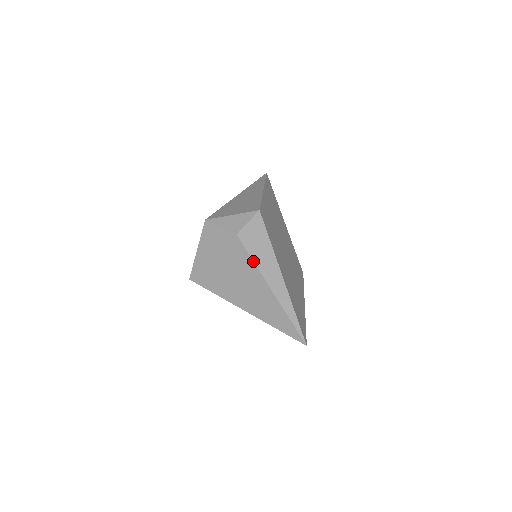
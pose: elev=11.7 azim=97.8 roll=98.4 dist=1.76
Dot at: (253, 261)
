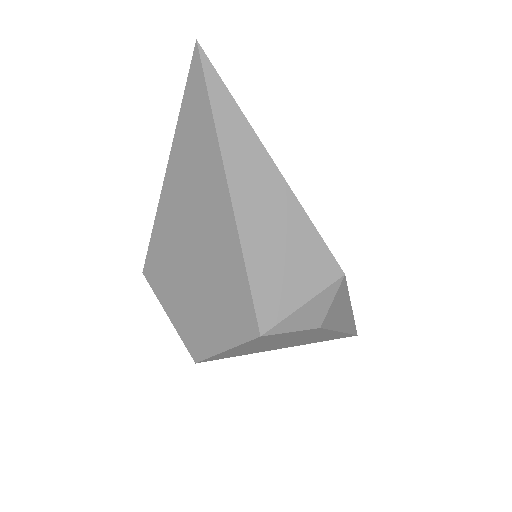
Dot at: occluded
